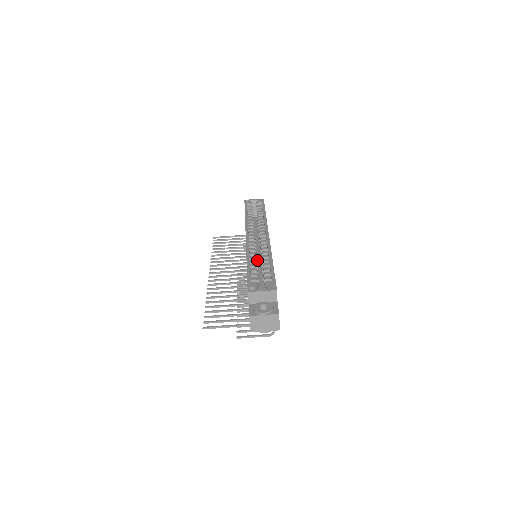
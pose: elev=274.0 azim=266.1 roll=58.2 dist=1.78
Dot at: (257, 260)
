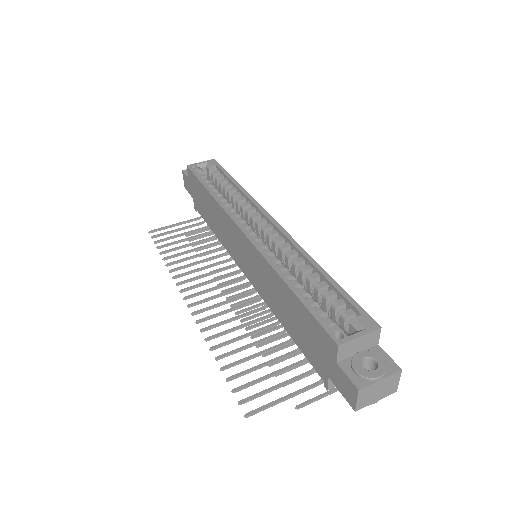
Dot at: occluded
